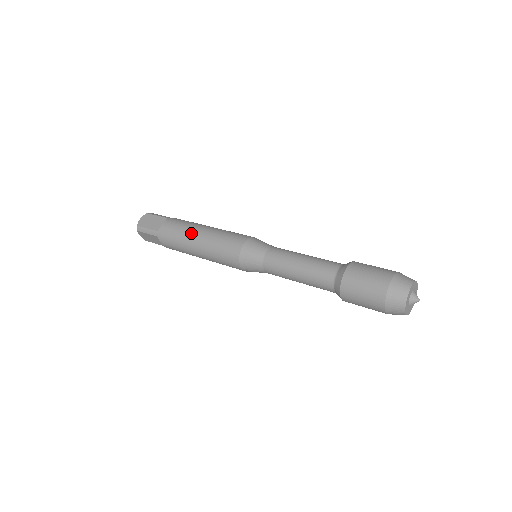
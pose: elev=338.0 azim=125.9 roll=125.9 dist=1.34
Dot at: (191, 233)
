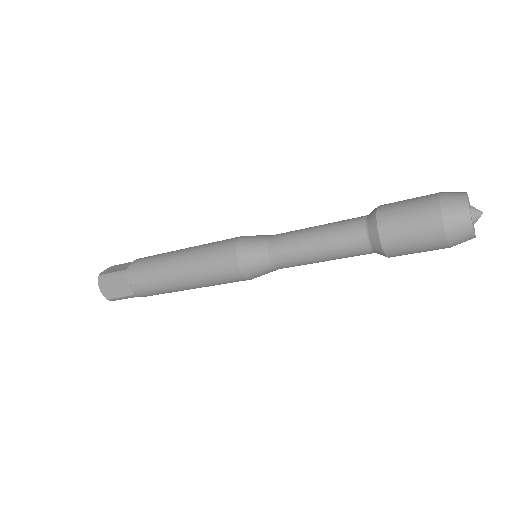
Dot at: (171, 253)
